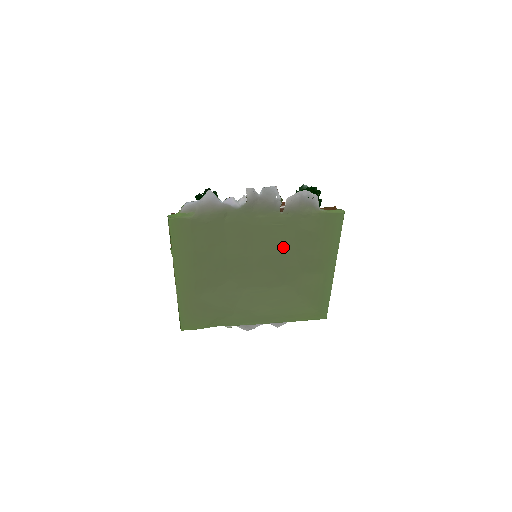
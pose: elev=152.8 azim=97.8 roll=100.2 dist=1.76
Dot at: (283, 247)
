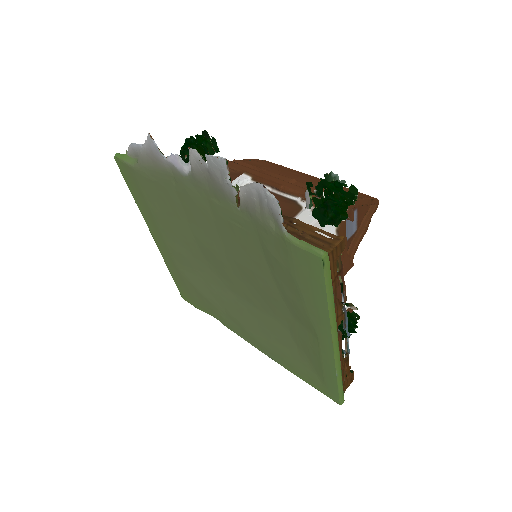
Dot at: (256, 264)
